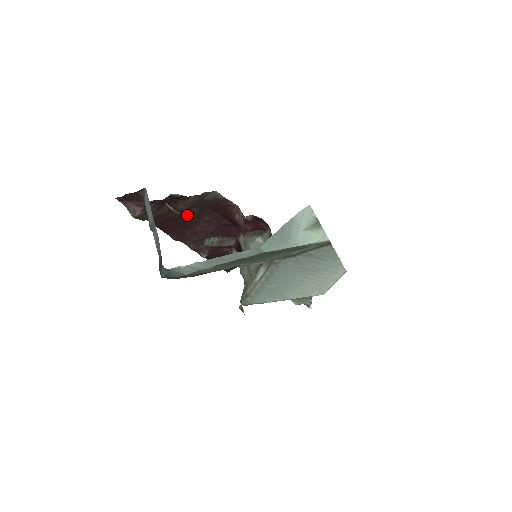
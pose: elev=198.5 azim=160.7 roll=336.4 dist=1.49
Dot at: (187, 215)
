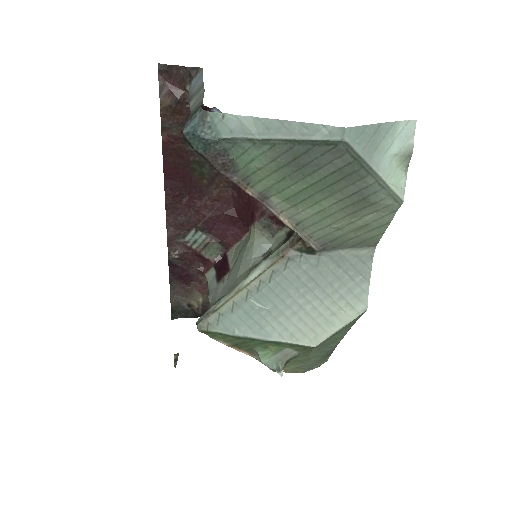
Dot at: (202, 168)
